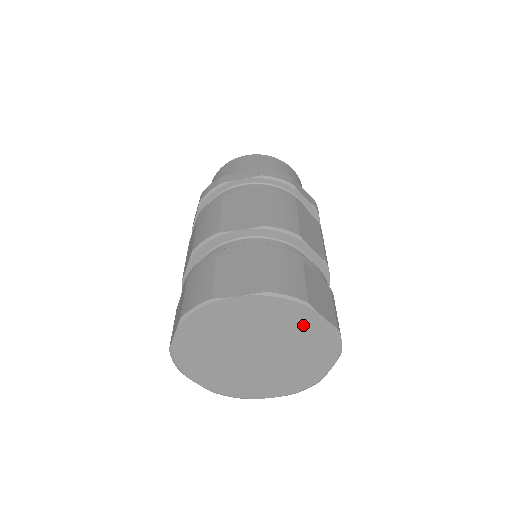
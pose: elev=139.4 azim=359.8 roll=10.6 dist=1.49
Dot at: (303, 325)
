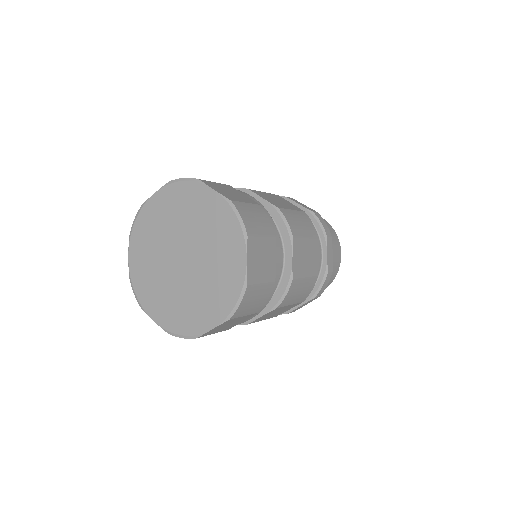
Dot at: (203, 206)
